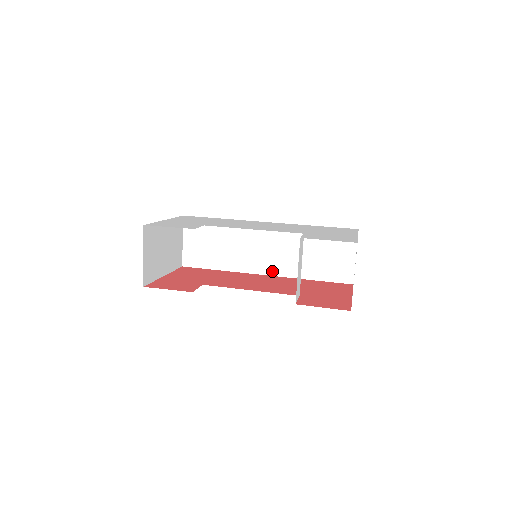
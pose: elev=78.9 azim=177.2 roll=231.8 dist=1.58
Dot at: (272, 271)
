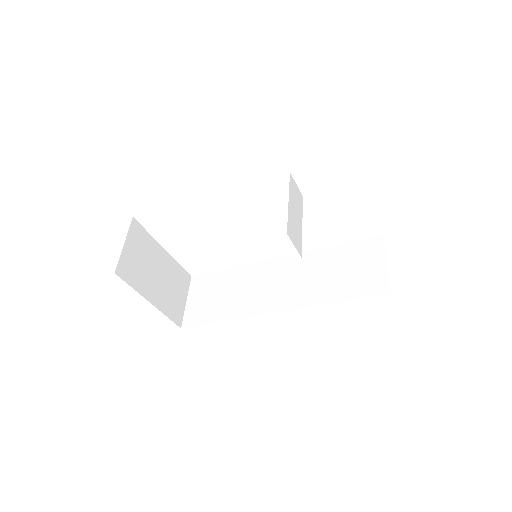
Dot at: (285, 306)
